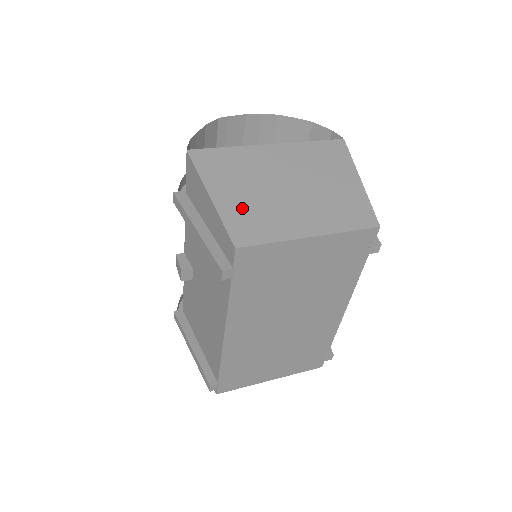
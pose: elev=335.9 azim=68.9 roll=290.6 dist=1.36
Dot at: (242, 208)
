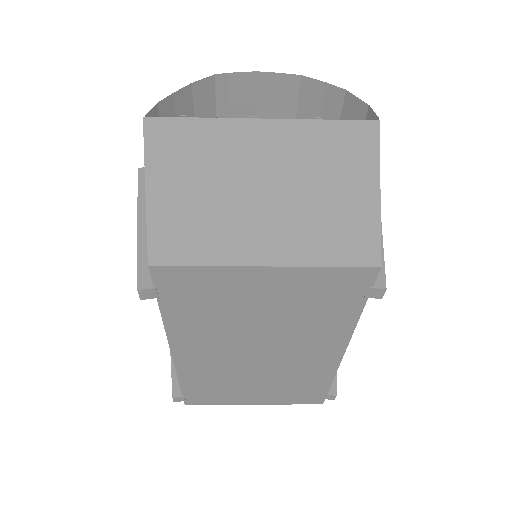
Dot at: (182, 208)
